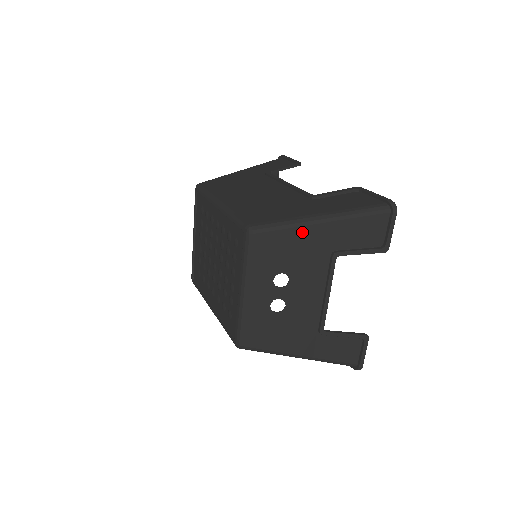
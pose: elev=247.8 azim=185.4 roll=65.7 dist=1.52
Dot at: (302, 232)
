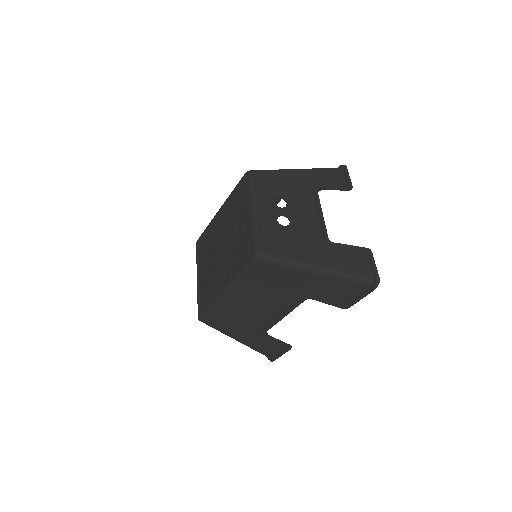
Dot at: (286, 174)
